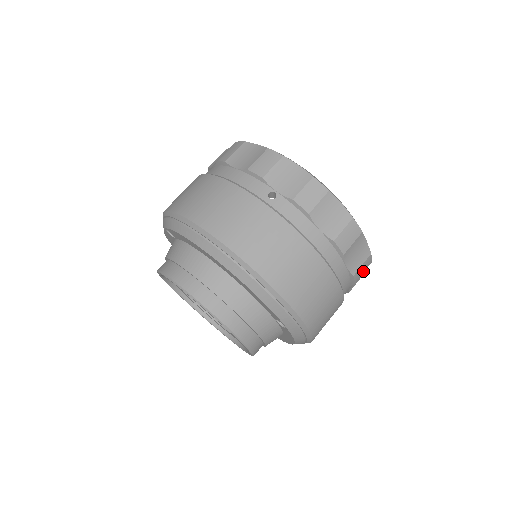
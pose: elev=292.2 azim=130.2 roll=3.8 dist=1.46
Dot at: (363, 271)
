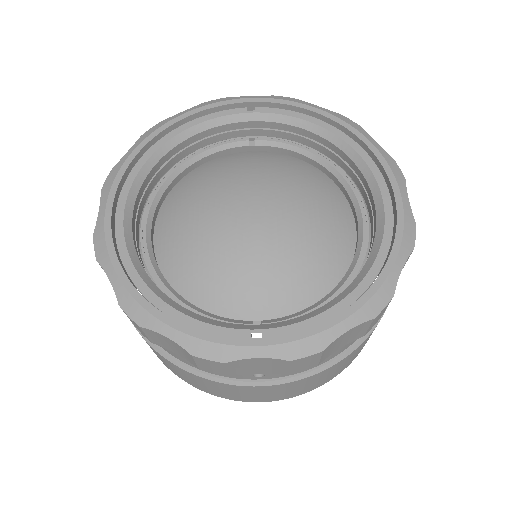
Dot at: occluded
